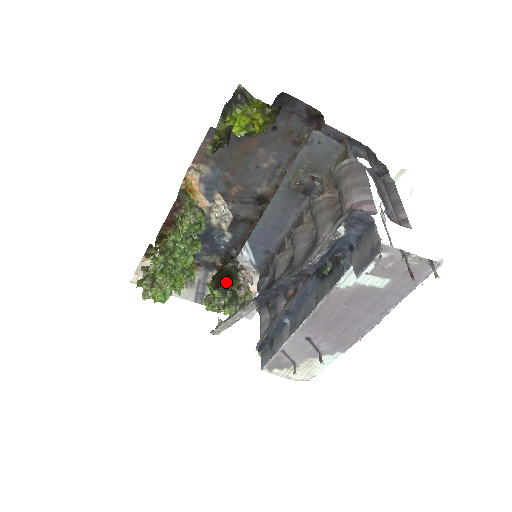
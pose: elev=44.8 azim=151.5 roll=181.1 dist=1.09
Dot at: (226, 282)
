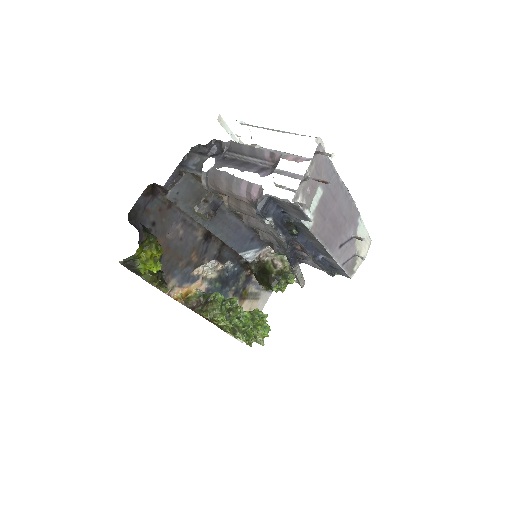
Dot at: (268, 277)
